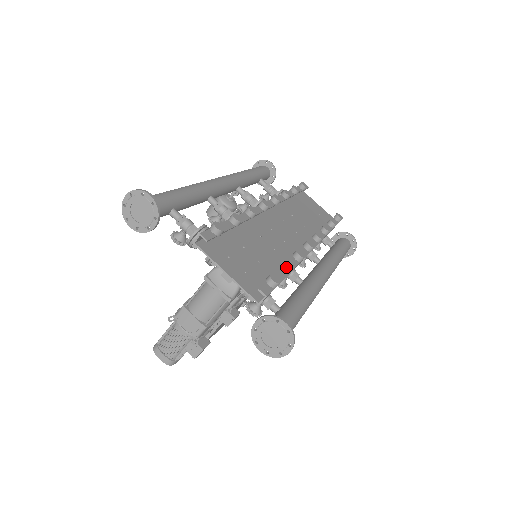
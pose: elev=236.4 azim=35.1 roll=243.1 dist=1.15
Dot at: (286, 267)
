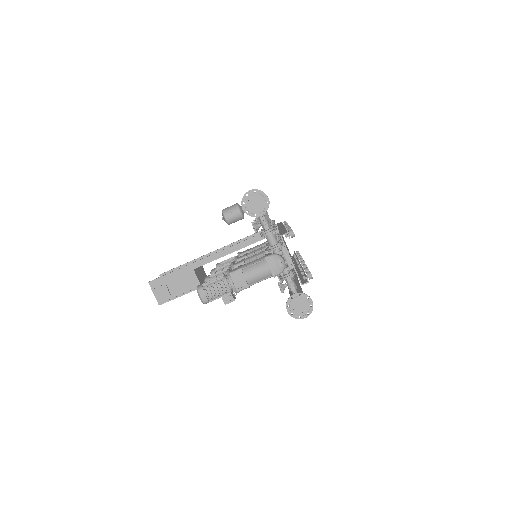
Dot at: occluded
